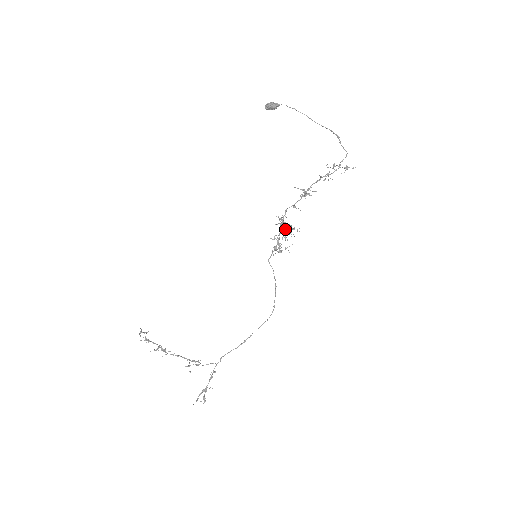
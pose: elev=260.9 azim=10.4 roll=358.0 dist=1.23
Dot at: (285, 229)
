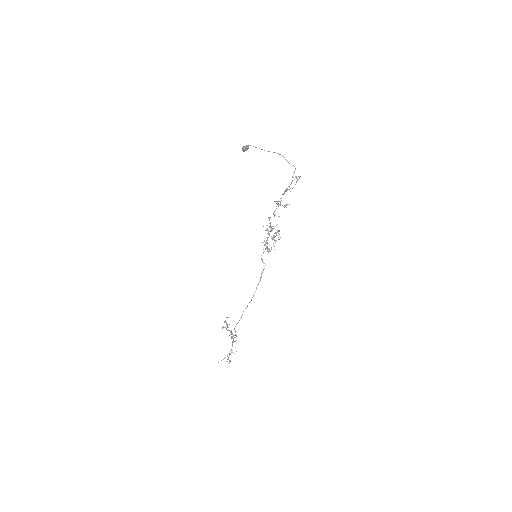
Dot at: occluded
